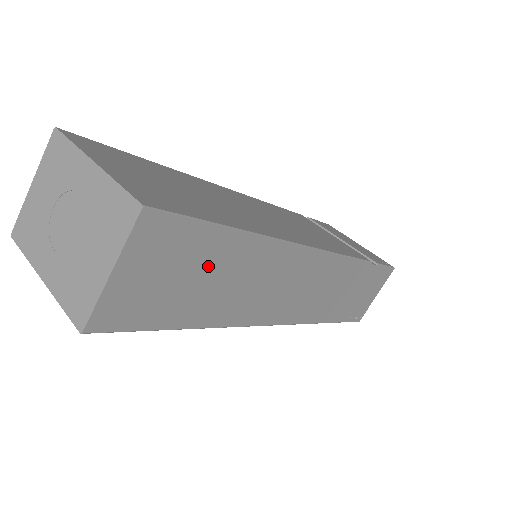
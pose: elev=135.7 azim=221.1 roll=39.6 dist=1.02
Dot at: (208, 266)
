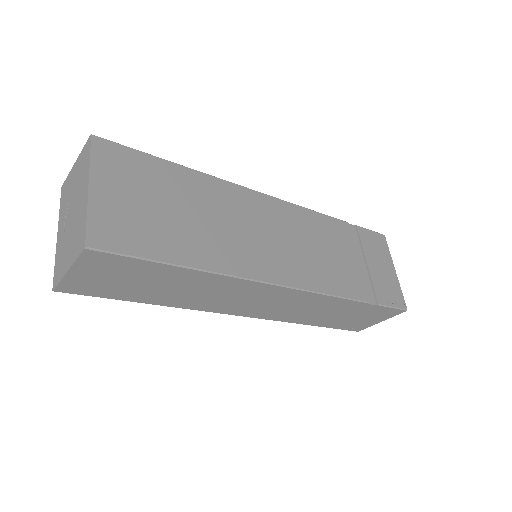
Dot at: (156, 279)
